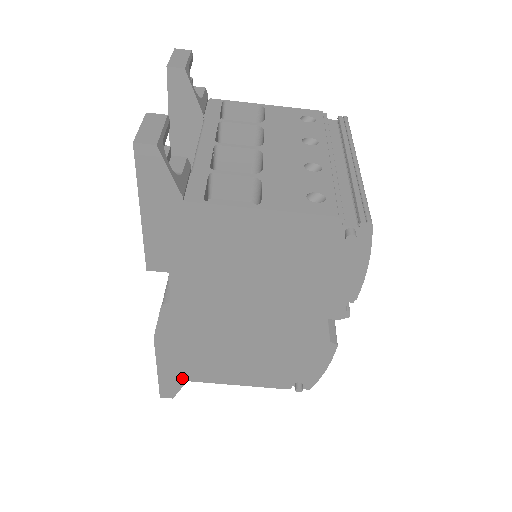
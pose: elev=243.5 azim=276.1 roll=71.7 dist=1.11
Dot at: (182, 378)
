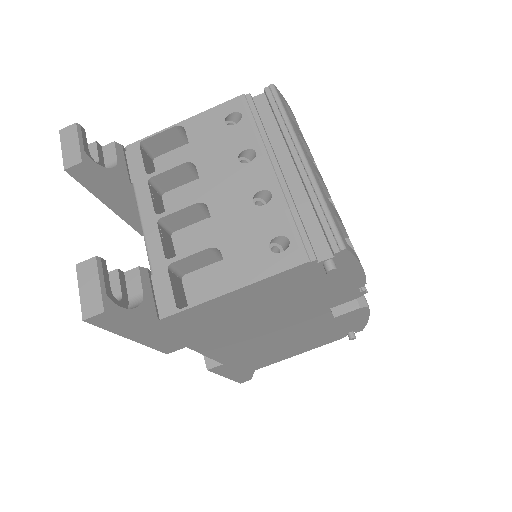
Dot at: (249, 371)
